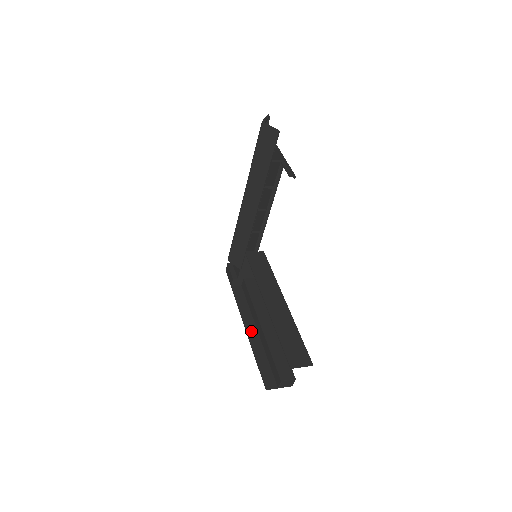
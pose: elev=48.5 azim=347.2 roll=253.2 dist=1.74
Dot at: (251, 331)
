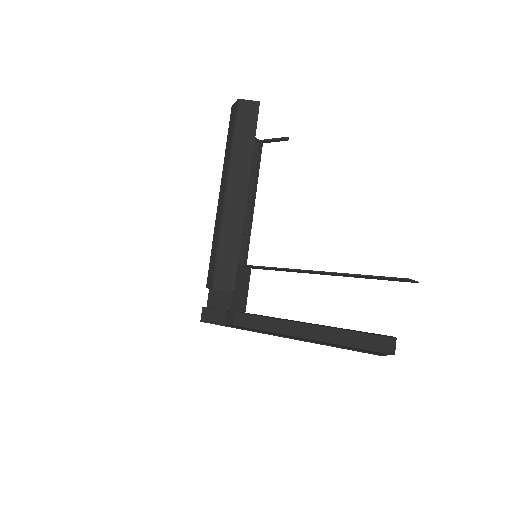
Dot at: (295, 337)
